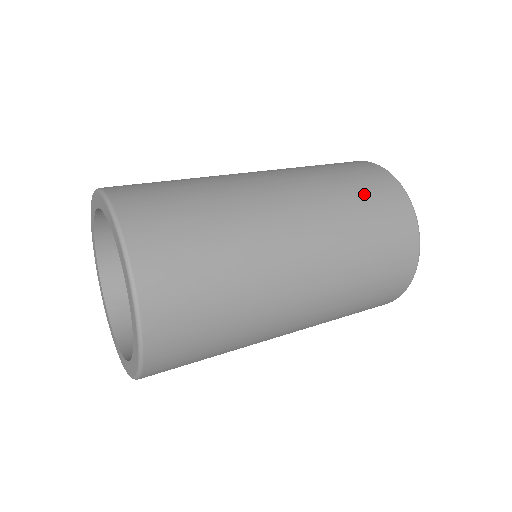
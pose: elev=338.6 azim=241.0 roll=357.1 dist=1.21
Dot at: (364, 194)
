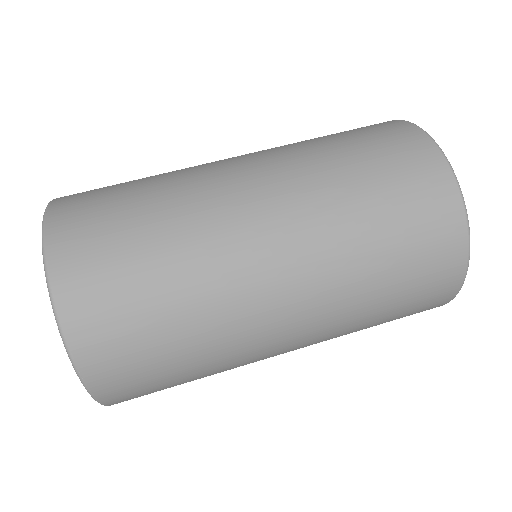
Dot at: (391, 203)
